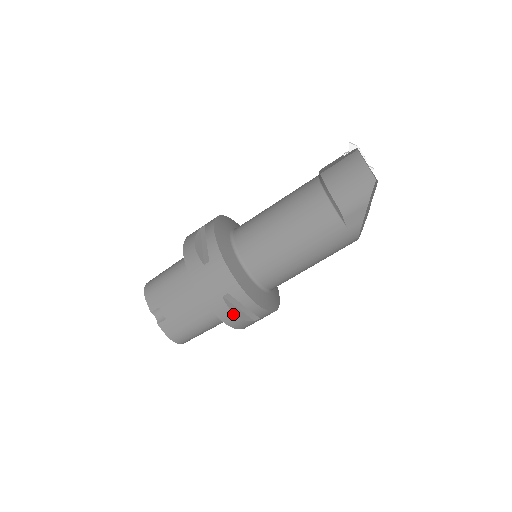
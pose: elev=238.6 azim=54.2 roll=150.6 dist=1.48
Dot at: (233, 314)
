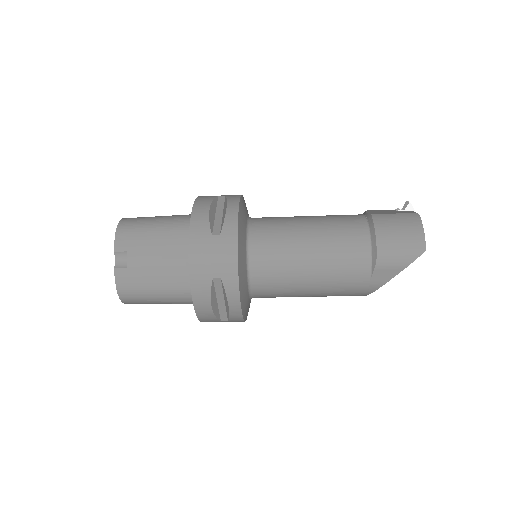
Dot at: (210, 302)
